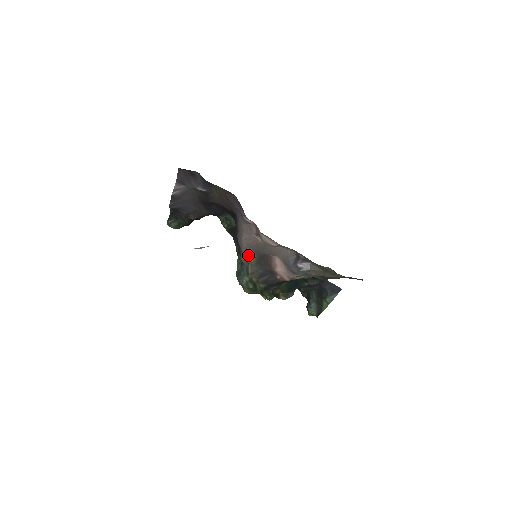
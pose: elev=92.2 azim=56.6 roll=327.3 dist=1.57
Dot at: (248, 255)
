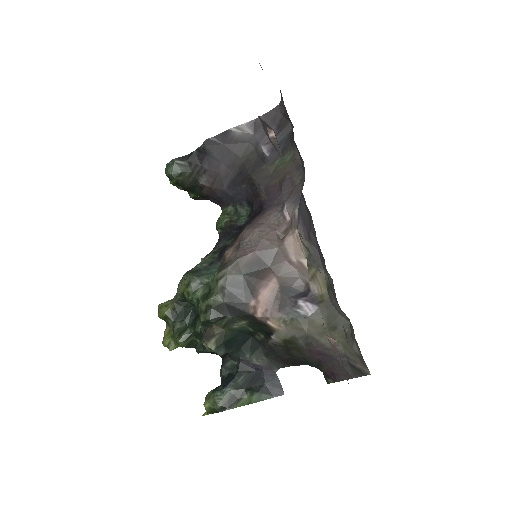
Dot at: (246, 249)
